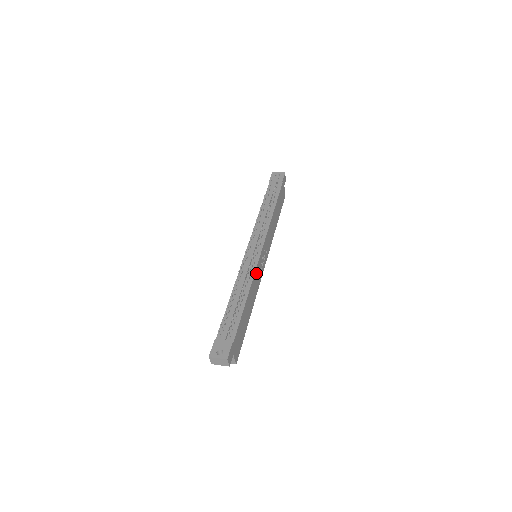
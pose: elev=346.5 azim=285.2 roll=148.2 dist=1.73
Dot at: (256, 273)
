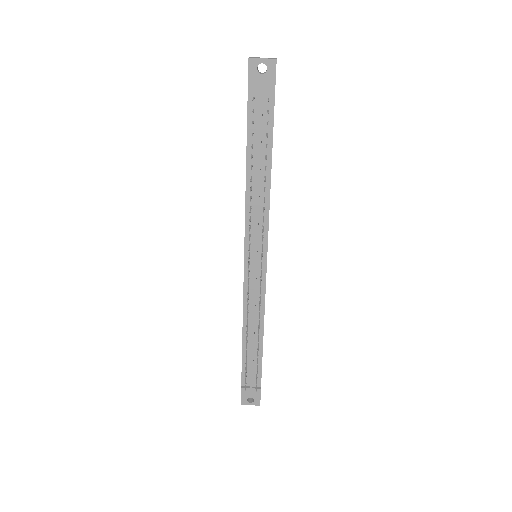
Dot at: occluded
